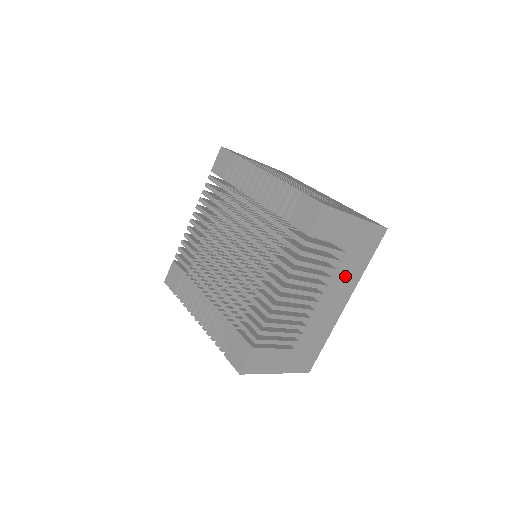
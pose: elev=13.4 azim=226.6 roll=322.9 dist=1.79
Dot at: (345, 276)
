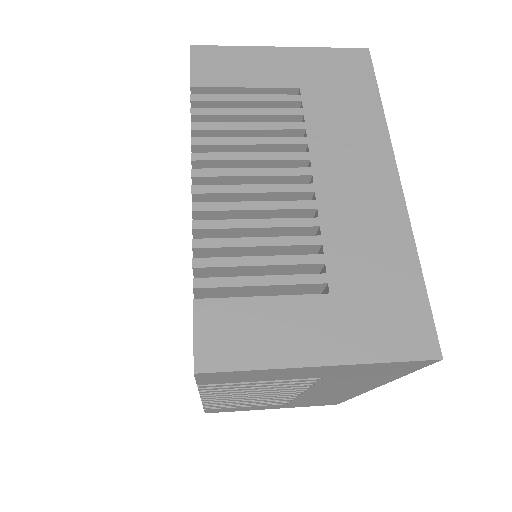
Dot at: (345, 383)
